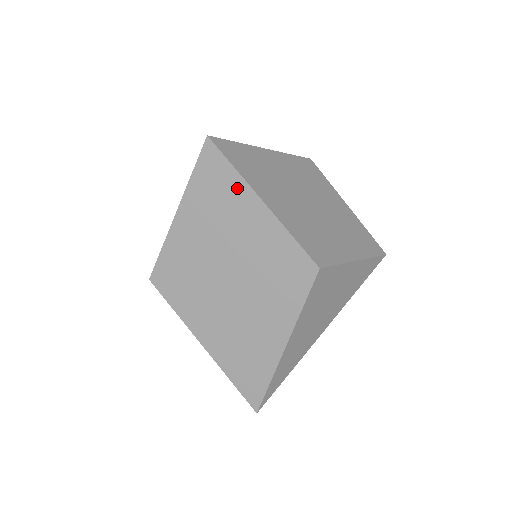
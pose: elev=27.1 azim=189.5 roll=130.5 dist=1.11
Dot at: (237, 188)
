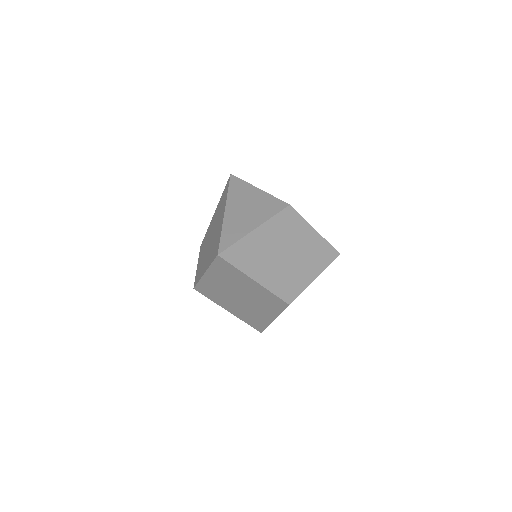
Dot at: (239, 274)
